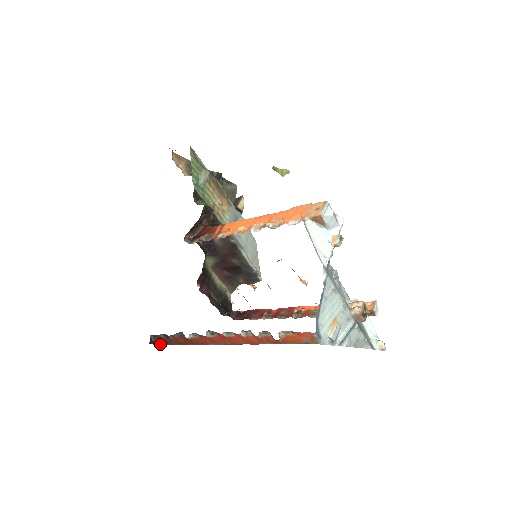
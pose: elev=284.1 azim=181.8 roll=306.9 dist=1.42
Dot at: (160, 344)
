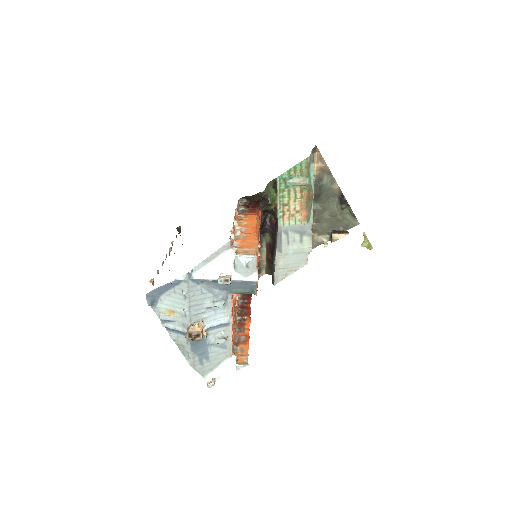
Dot at: occluded
